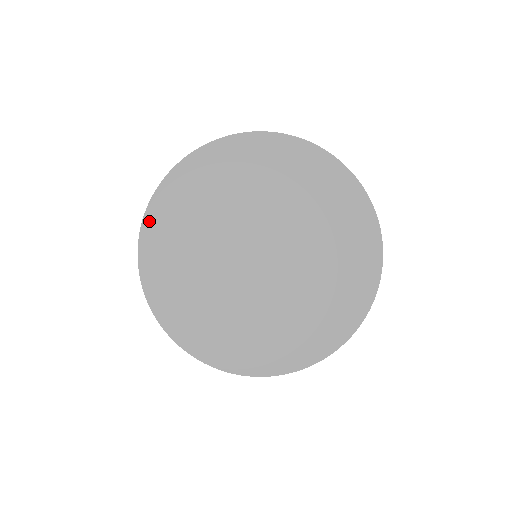
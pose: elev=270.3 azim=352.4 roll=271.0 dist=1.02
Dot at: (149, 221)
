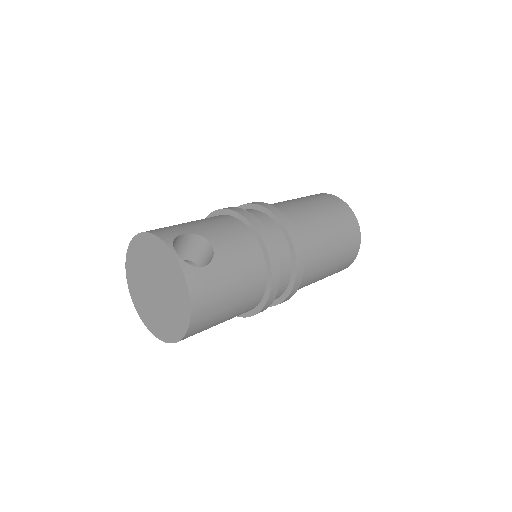
Dot at: (133, 298)
